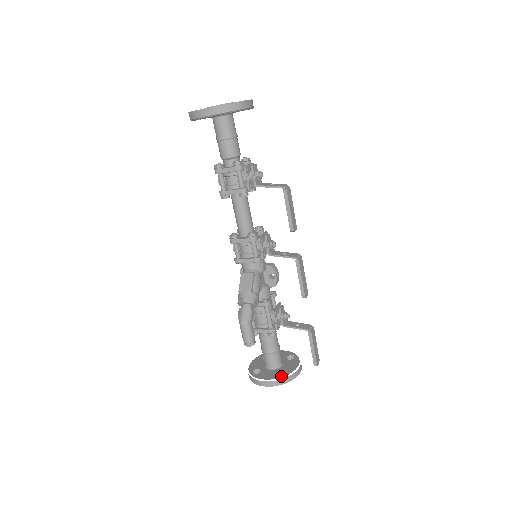
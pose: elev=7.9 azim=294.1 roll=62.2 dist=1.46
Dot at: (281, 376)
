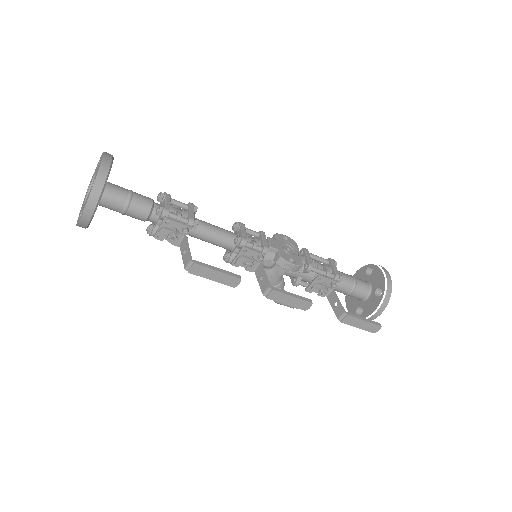
Dot at: occluded
